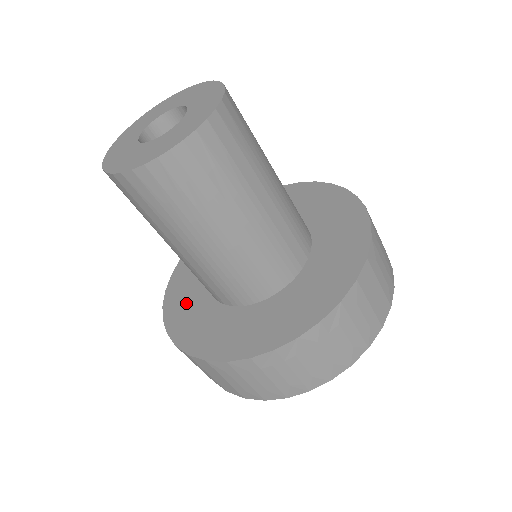
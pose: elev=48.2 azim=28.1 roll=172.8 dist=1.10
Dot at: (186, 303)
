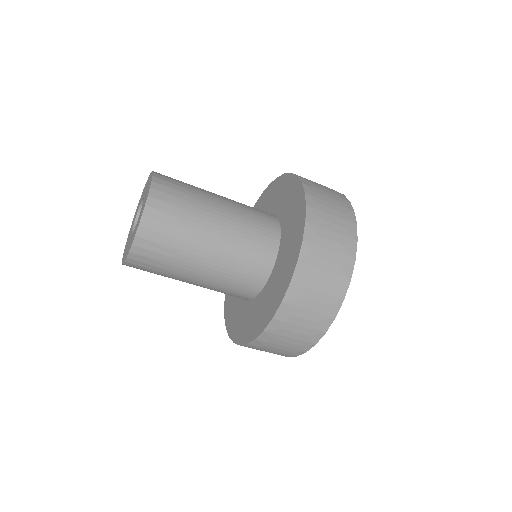
Dot at: occluded
